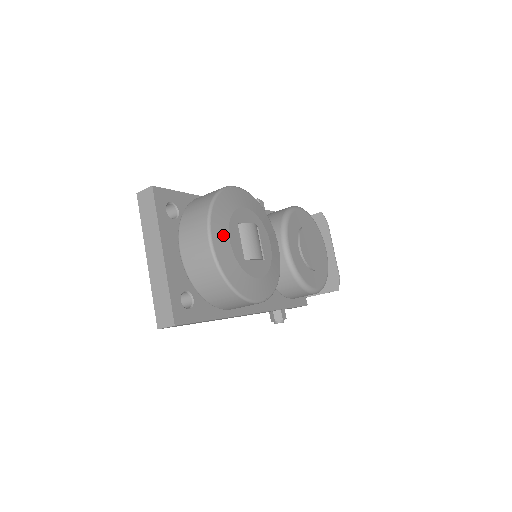
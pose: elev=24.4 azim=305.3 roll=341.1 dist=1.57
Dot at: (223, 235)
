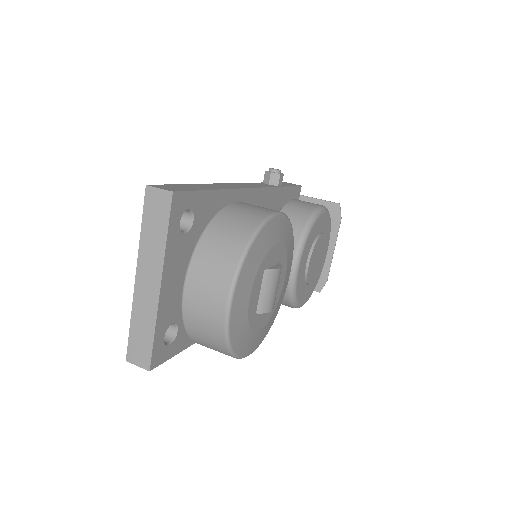
Dot at: (245, 294)
